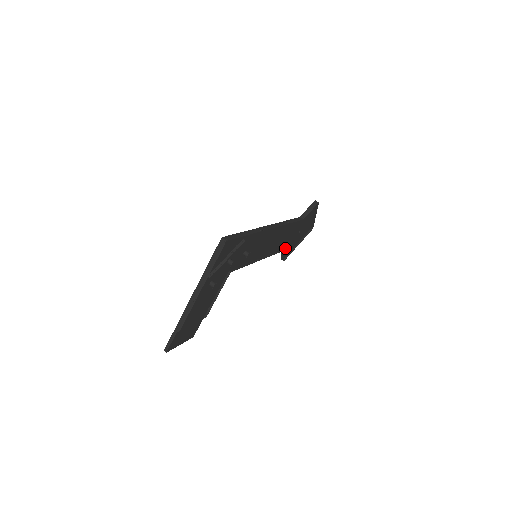
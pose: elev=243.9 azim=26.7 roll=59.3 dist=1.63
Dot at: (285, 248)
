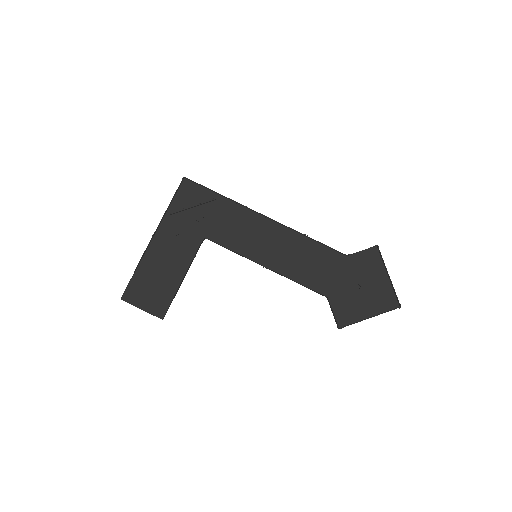
Dot at: (332, 299)
